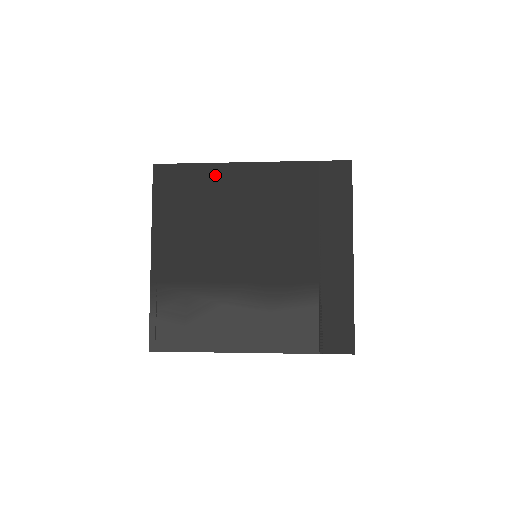
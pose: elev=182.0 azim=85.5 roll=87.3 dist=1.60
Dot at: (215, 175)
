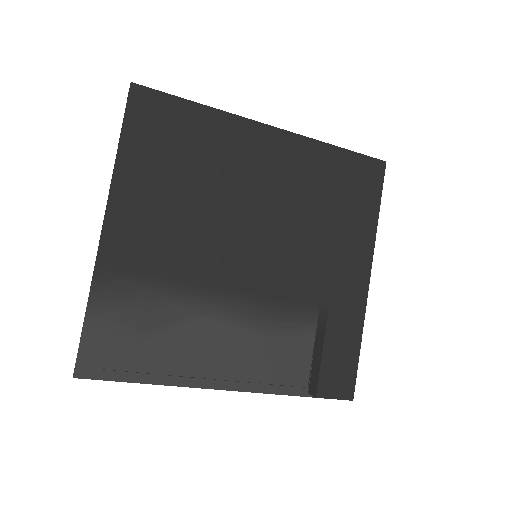
Dot at: (222, 129)
